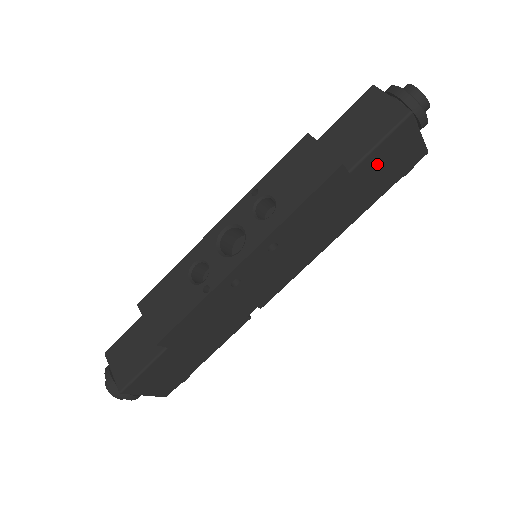
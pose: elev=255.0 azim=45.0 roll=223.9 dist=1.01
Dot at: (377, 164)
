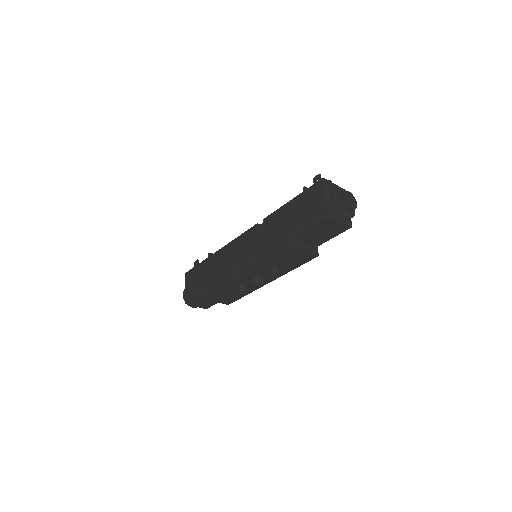
Dot at: occluded
